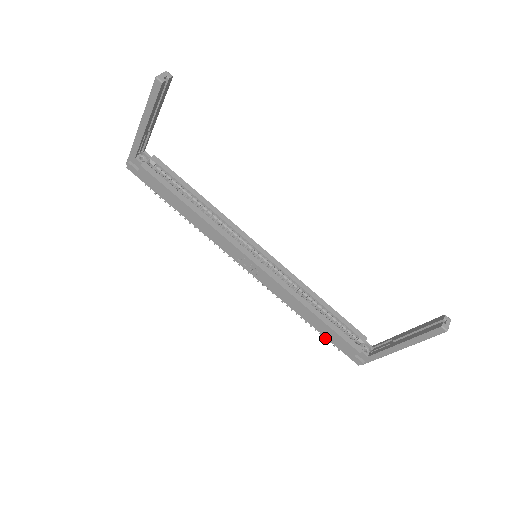
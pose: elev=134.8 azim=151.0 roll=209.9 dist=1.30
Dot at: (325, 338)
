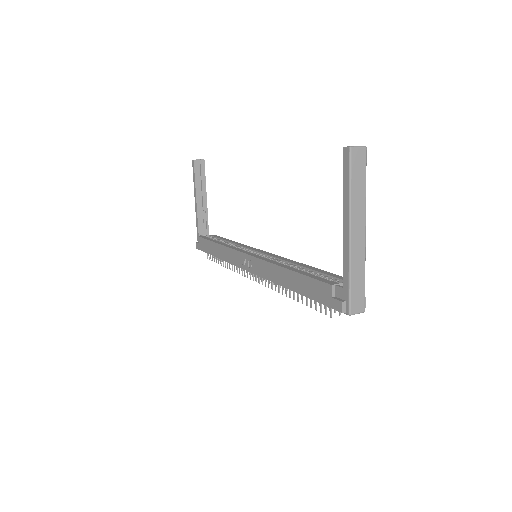
Dot at: (316, 309)
